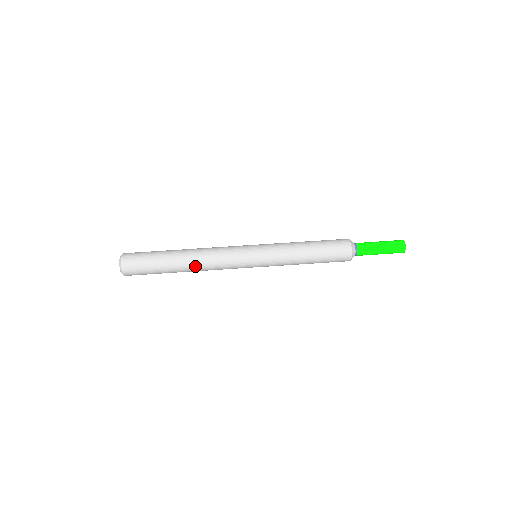
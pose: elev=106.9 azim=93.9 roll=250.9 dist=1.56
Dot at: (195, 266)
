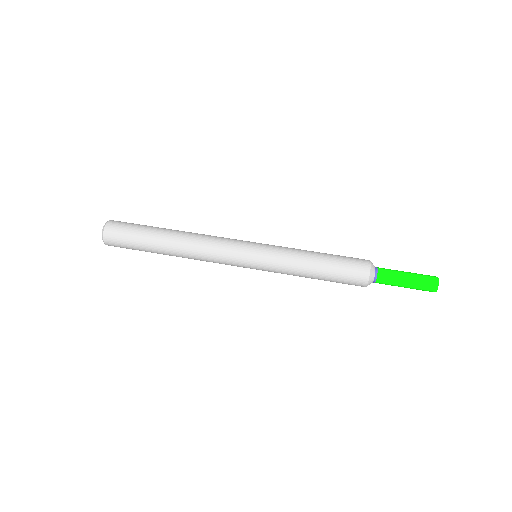
Dot at: (183, 253)
